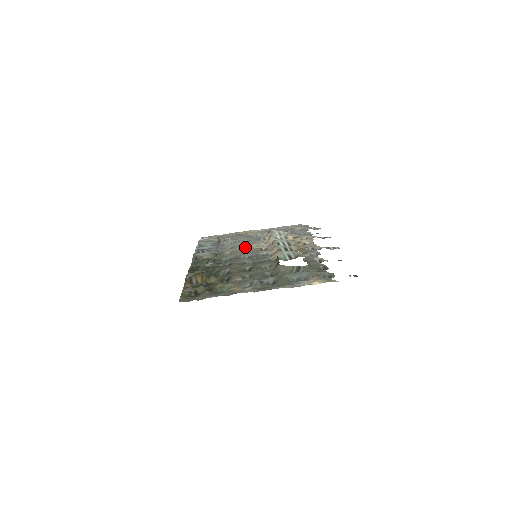
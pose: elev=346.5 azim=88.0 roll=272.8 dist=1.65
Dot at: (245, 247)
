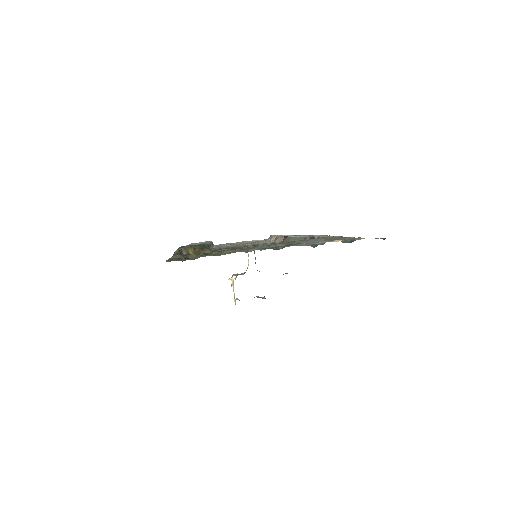
Dot at: occluded
